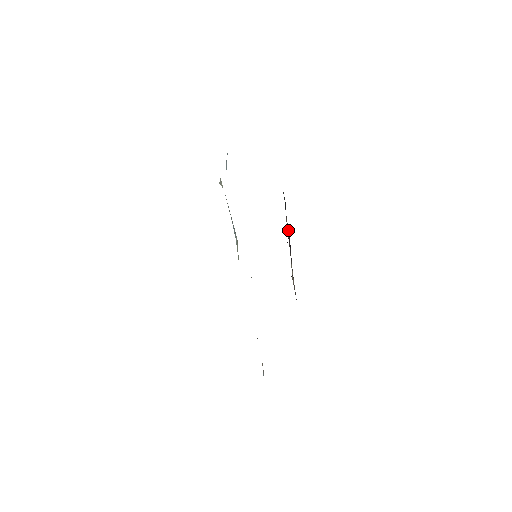
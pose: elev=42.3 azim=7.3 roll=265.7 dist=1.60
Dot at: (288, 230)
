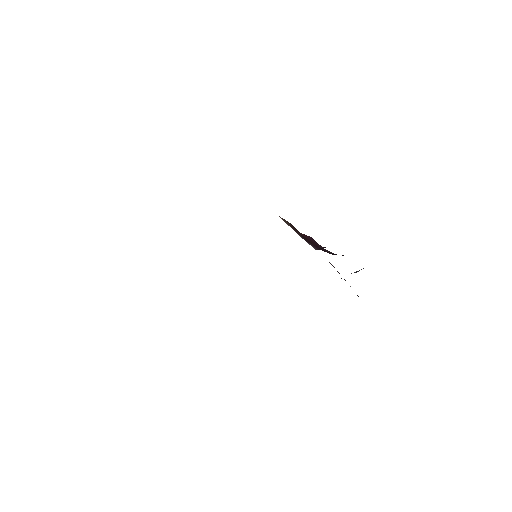
Dot at: occluded
